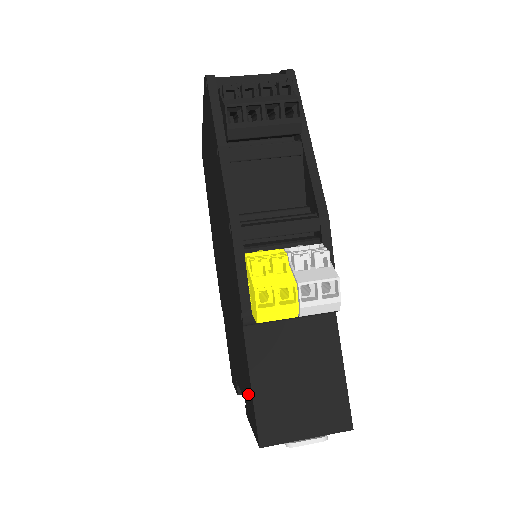
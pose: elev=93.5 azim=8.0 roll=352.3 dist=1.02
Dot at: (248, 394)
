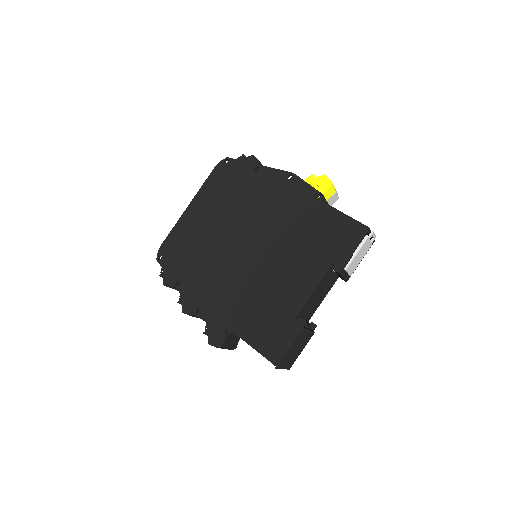
Dot at: (340, 234)
